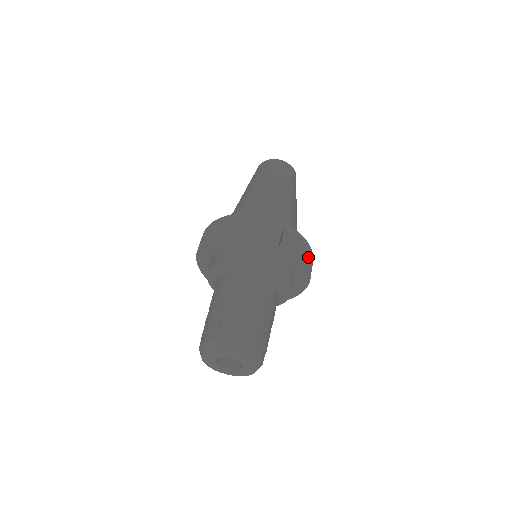
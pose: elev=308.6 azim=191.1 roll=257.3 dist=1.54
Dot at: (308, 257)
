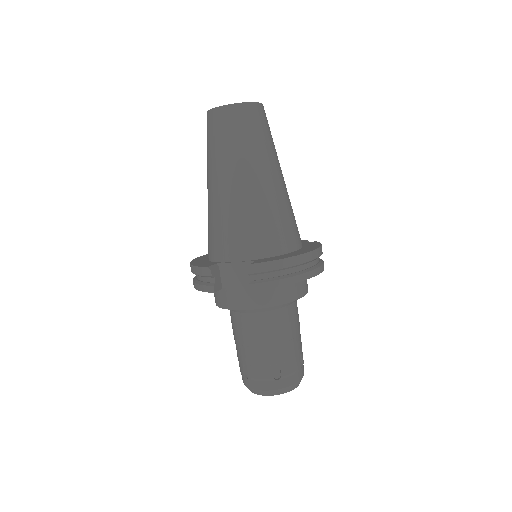
Dot at: (298, 265)
